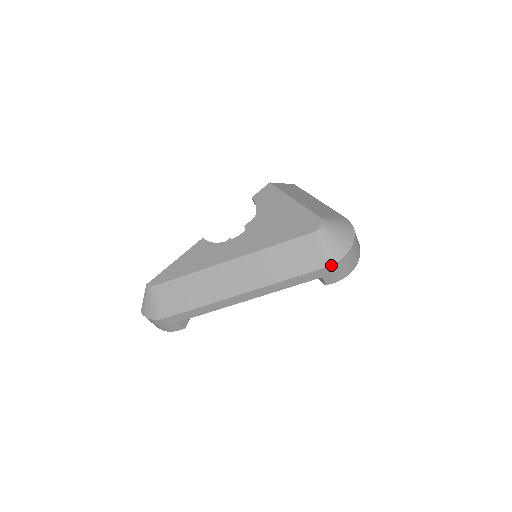
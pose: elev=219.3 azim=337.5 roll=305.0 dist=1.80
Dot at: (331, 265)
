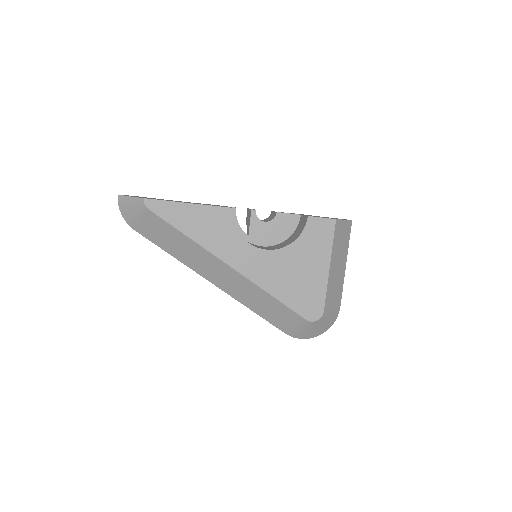
Dot at: occluded
